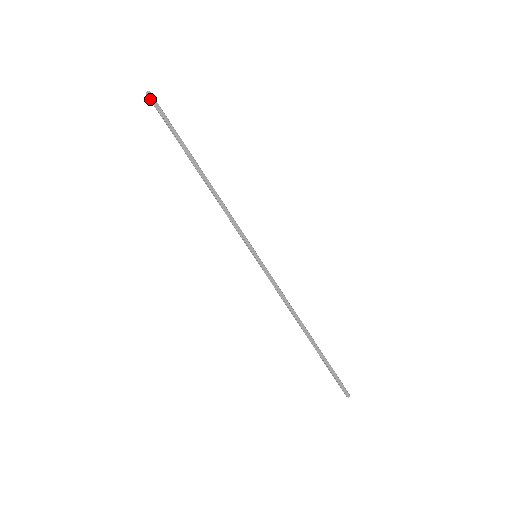
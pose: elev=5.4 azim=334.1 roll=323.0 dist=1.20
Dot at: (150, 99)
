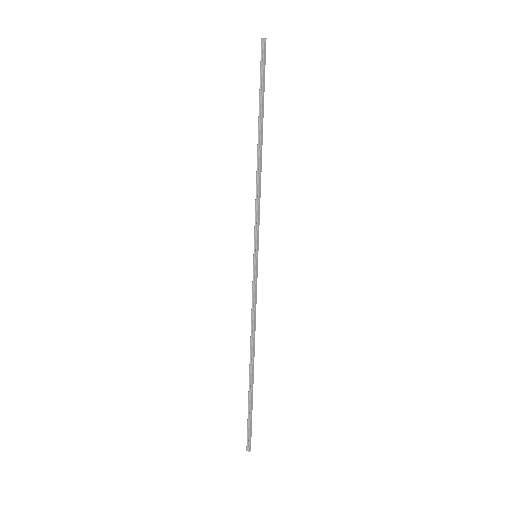
Dot at: (262, 46)
